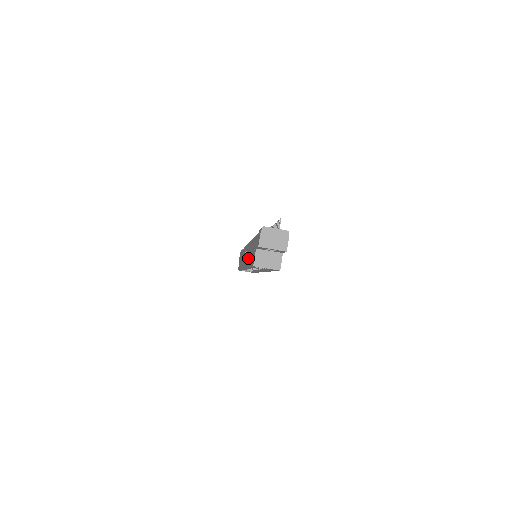
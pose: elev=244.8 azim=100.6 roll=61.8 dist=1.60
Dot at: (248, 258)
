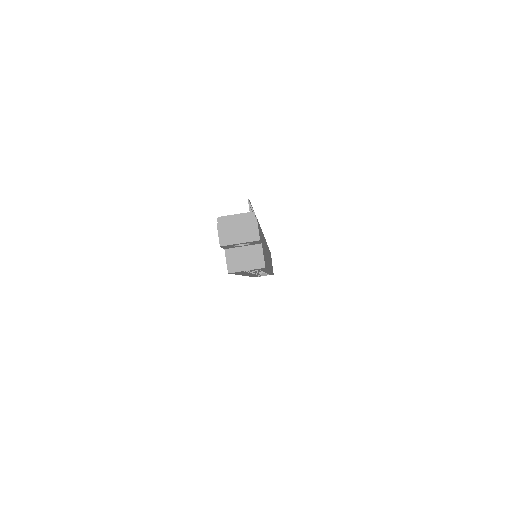
Dot at: occluded
